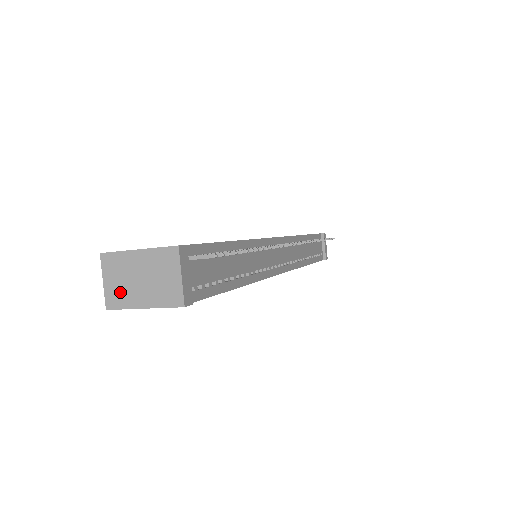
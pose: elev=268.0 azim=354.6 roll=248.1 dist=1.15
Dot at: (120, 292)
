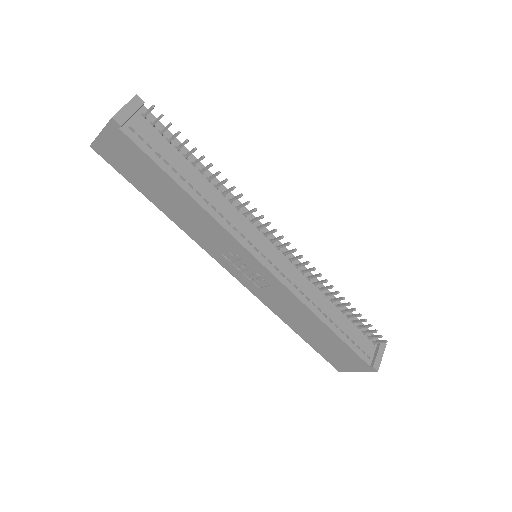
Dot at: occluded
